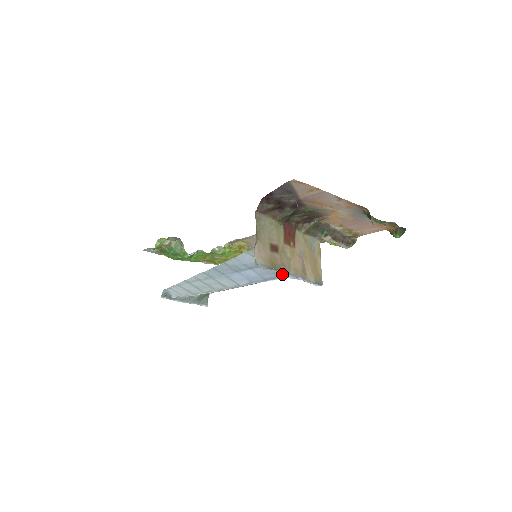
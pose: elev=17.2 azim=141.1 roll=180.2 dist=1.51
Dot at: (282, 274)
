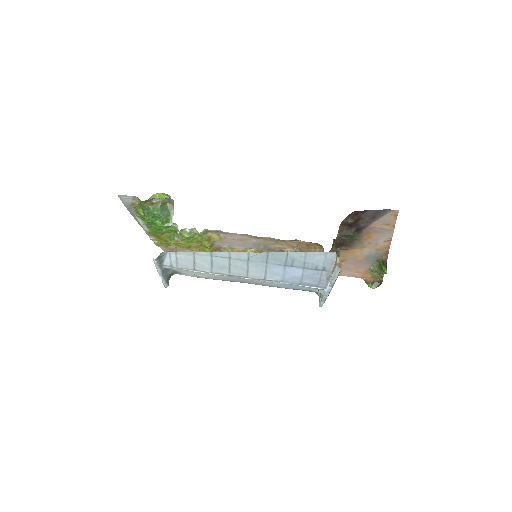
Dot at: (325, 284)
